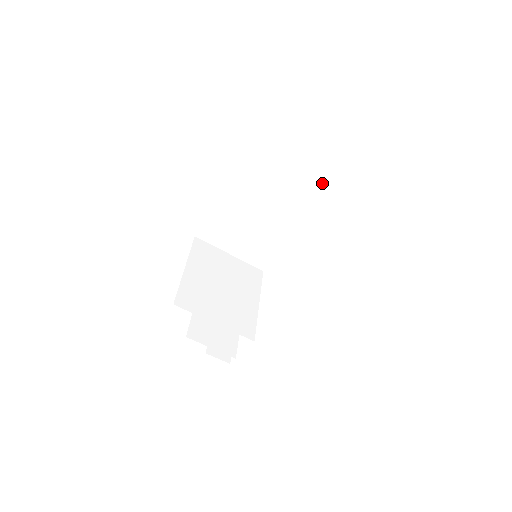
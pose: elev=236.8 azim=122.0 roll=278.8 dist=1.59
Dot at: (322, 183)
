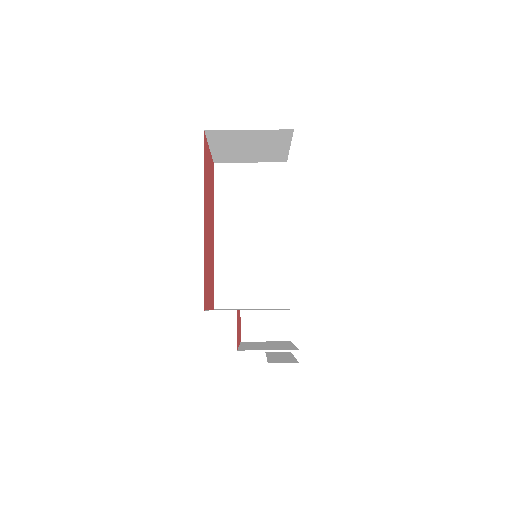
Dot at: (273, 197)
